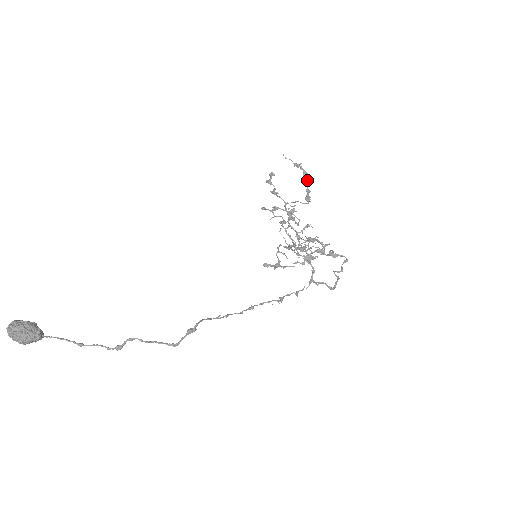
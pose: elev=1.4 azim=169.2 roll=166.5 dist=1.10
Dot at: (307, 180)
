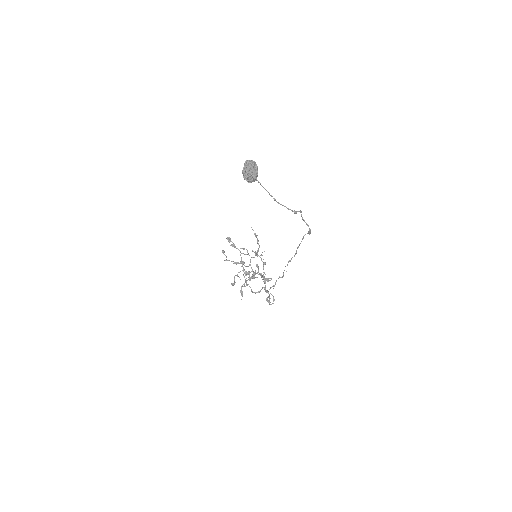
Dot at: (259, 245)
